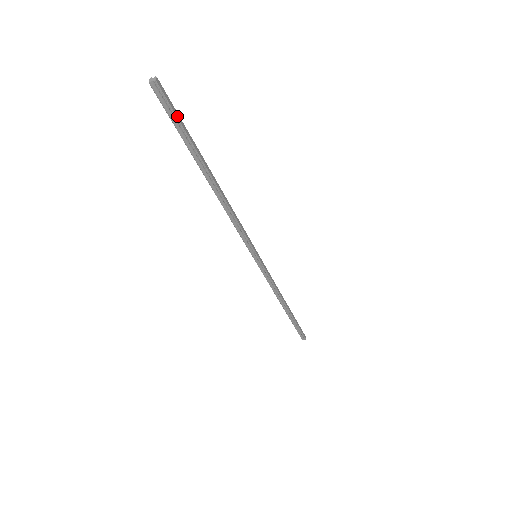
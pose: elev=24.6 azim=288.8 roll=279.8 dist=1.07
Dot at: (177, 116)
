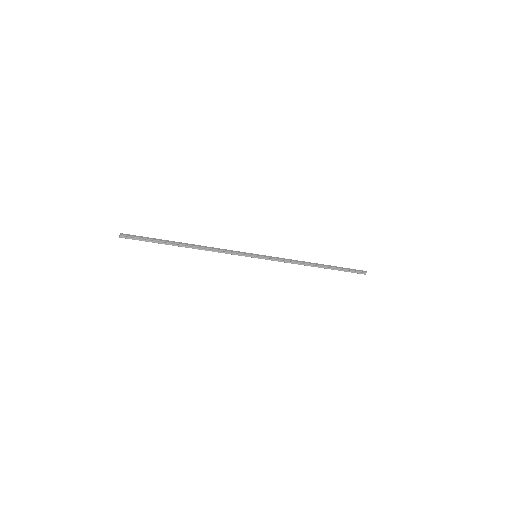
Dot at: (141, 237)
